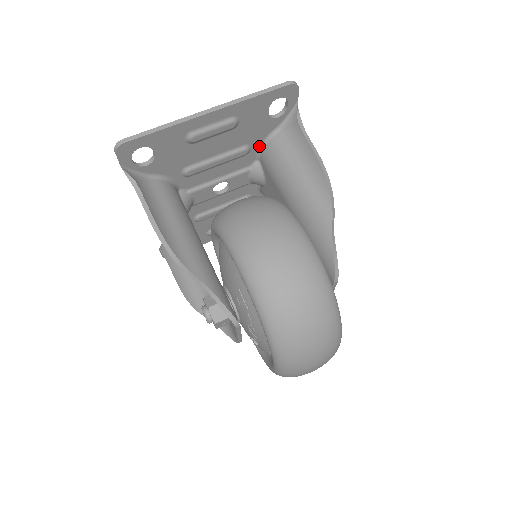
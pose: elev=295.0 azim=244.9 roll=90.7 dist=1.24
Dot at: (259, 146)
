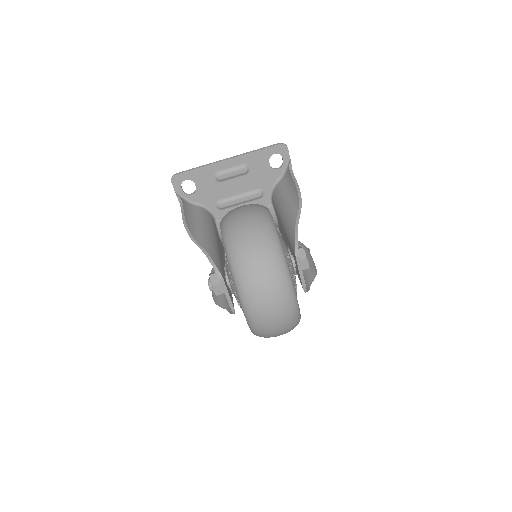
Dot at: (270, 192)
